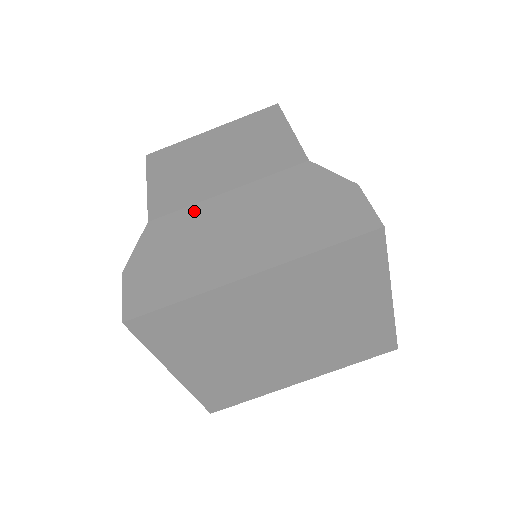
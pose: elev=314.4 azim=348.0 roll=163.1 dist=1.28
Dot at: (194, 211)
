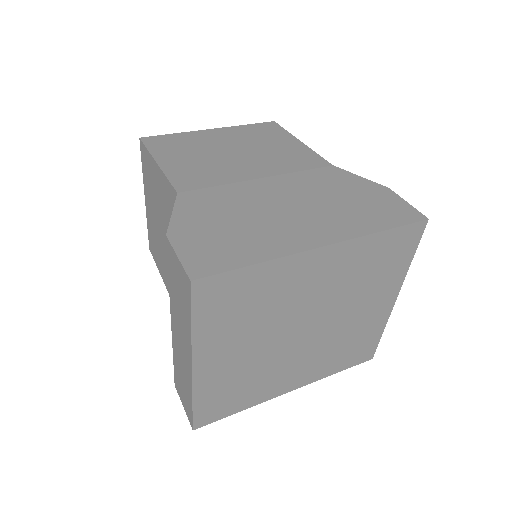
Dot at: (231, 189)
